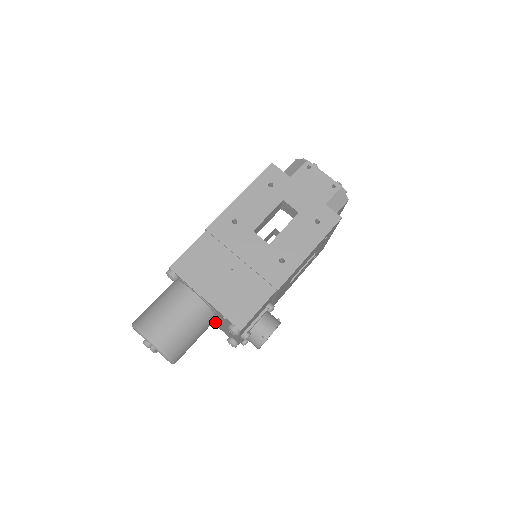
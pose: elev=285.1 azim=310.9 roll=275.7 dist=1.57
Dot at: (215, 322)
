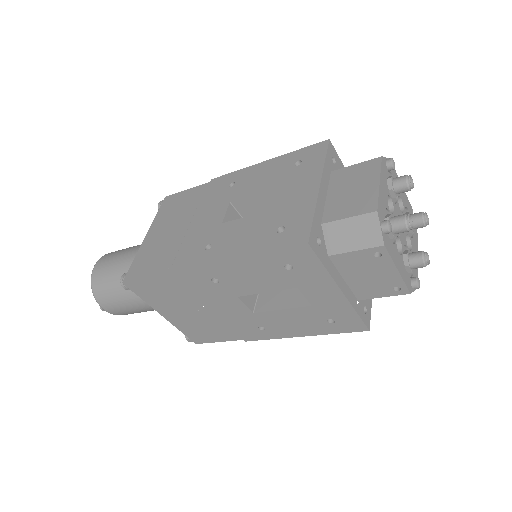
Dot at: occluded
